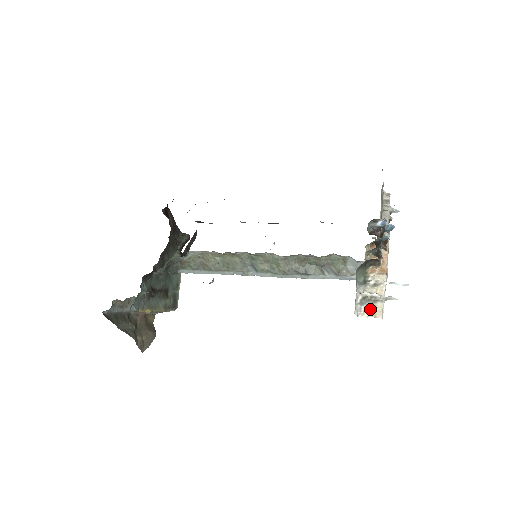
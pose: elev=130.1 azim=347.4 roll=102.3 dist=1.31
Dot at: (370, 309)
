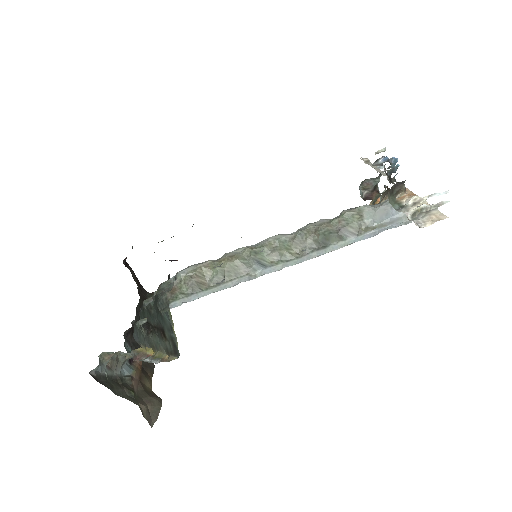
Dot at: (429, 218)
